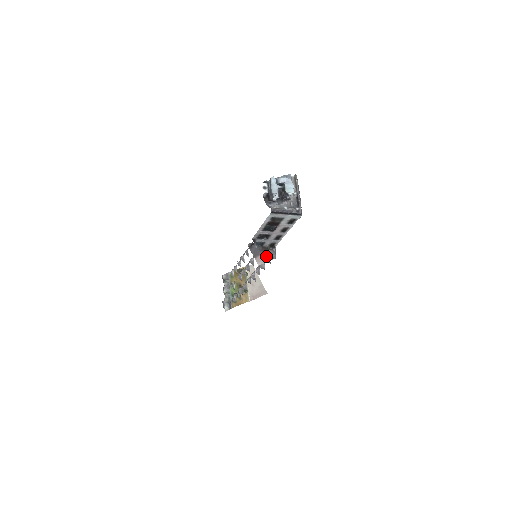
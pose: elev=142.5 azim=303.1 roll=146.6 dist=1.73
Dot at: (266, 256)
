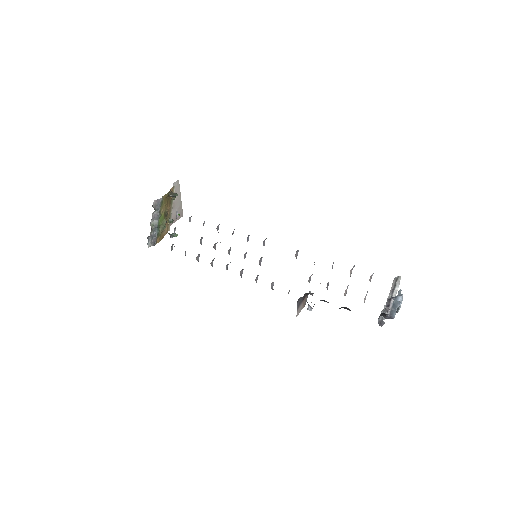
Dot at: (303, 304)
